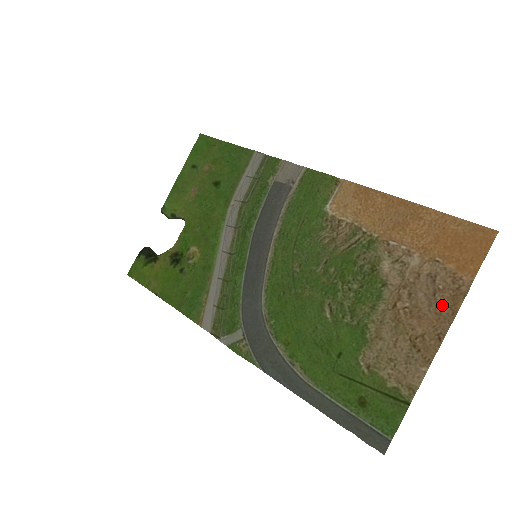
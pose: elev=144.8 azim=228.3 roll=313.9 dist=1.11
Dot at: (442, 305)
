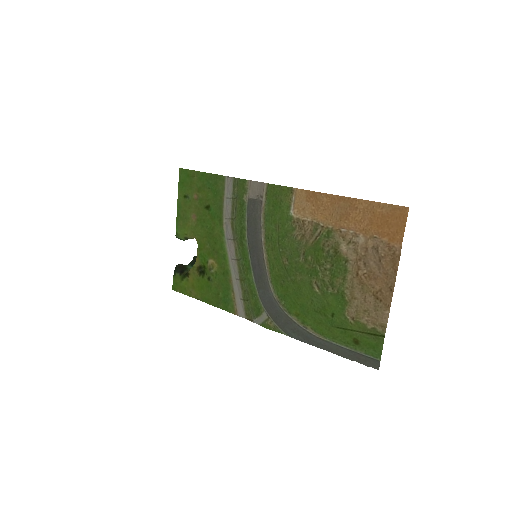
Dot at: (387, 267)
